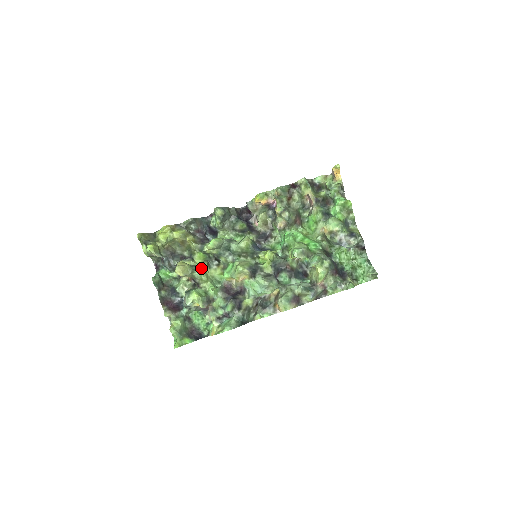
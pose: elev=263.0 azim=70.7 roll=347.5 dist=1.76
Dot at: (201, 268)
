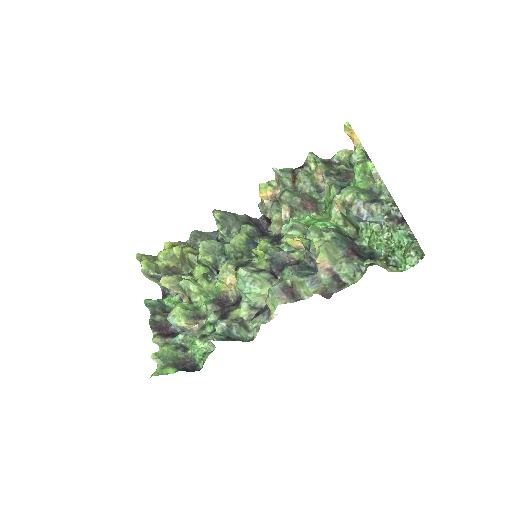
Dot at: (192, 278)
